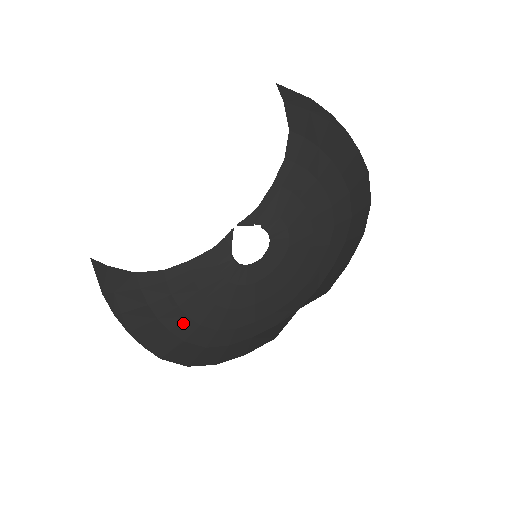
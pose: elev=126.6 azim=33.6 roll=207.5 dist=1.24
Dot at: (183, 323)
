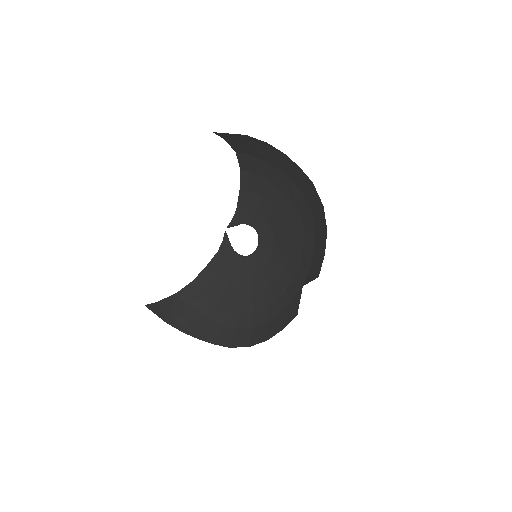
Dot at: (228, 315)
